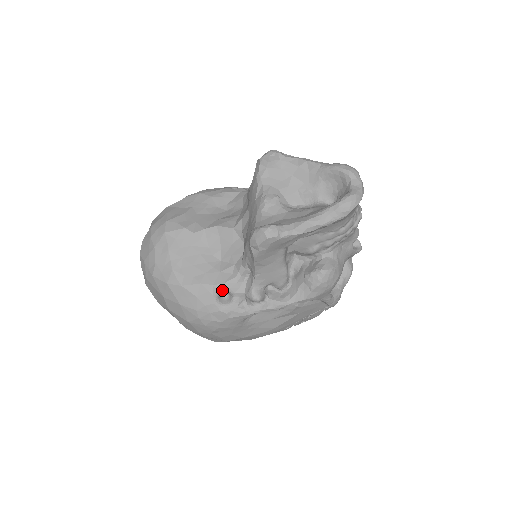
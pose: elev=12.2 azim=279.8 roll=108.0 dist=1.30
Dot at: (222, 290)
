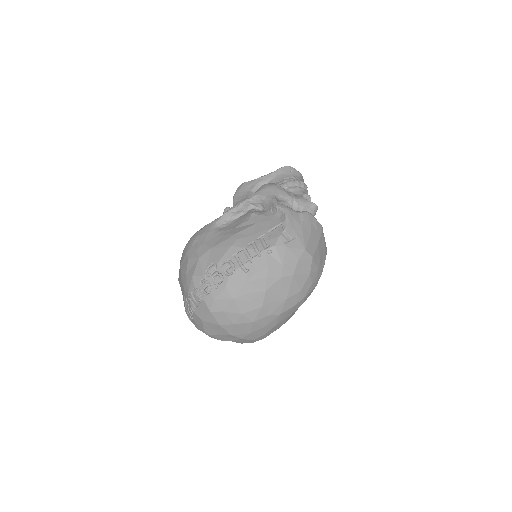
Dot at: occluded
